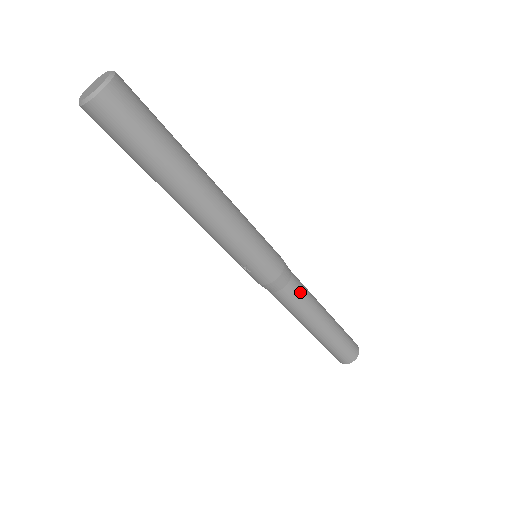
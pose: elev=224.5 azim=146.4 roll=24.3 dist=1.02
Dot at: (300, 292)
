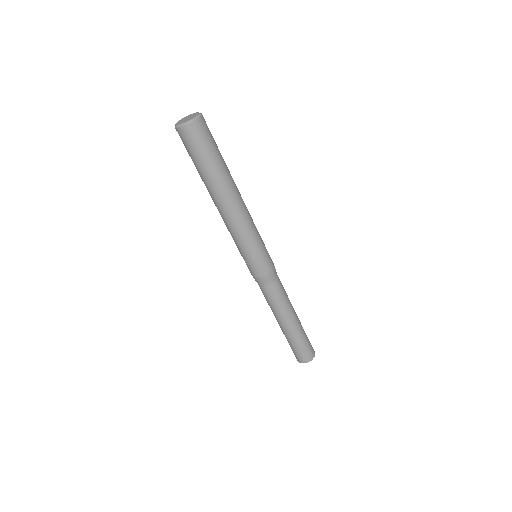
Dot at: (278, 293)
